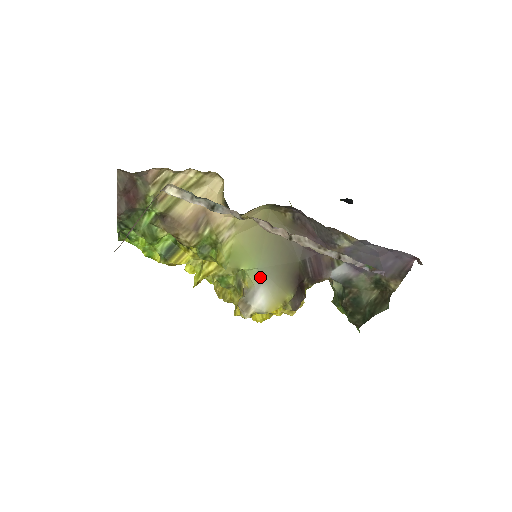
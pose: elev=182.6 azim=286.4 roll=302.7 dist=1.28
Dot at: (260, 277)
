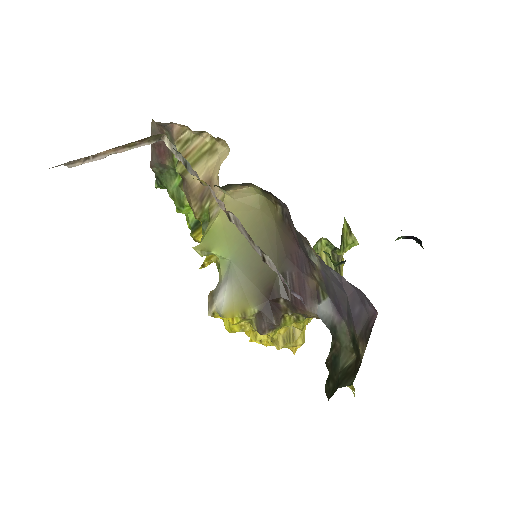
Dot at: (229, 271)
